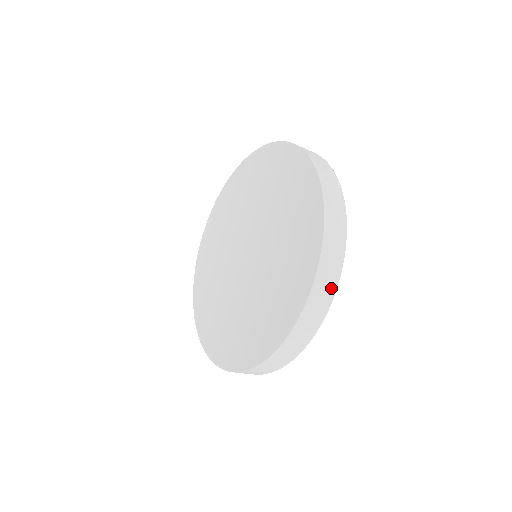
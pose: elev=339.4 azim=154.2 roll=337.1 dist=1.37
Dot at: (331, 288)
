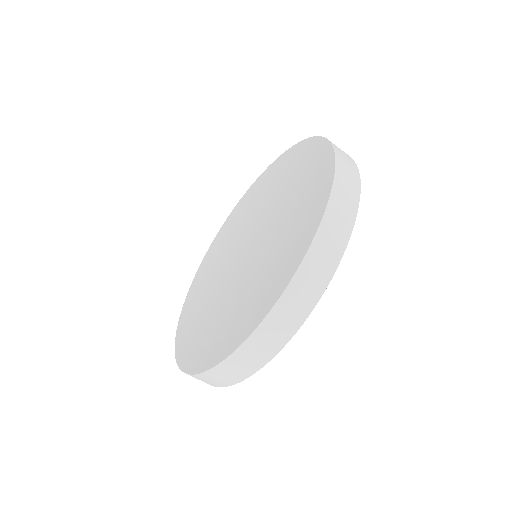
Dot at: (341, 239)
